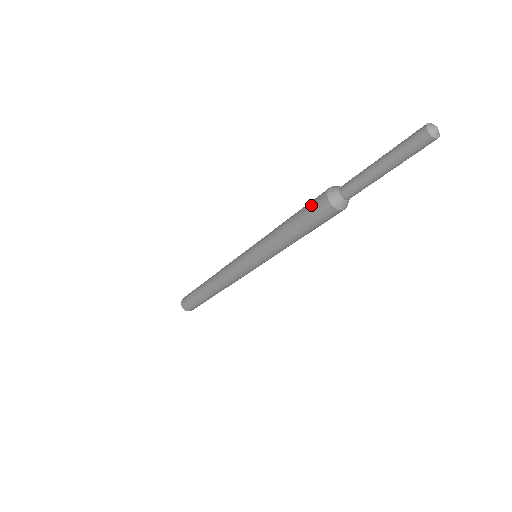
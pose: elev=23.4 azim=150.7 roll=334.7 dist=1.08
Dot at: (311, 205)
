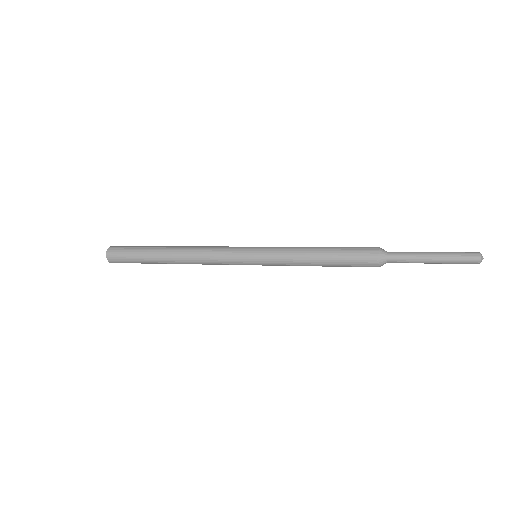
Dot at: (357, 250)
